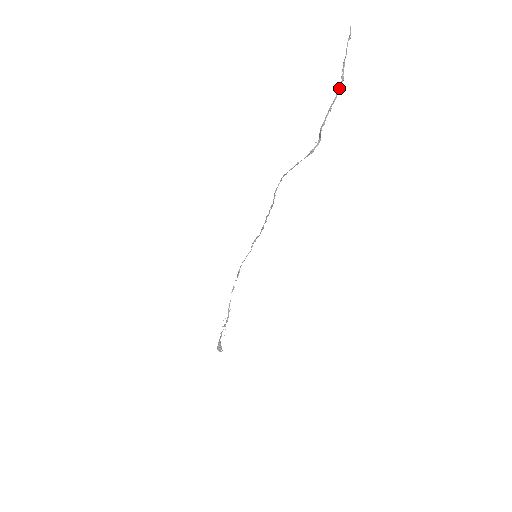
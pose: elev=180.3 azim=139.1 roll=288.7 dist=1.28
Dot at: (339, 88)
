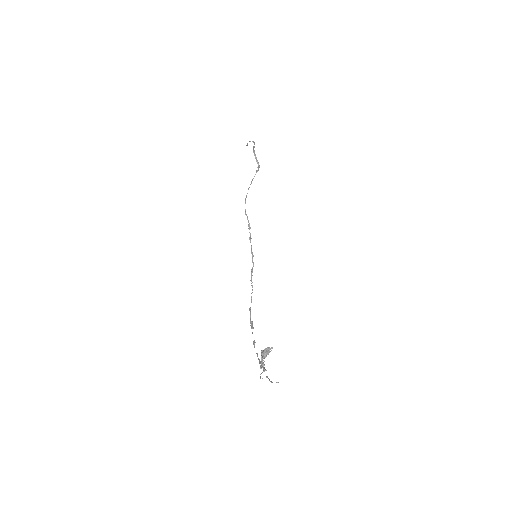
Dot at: occluded
